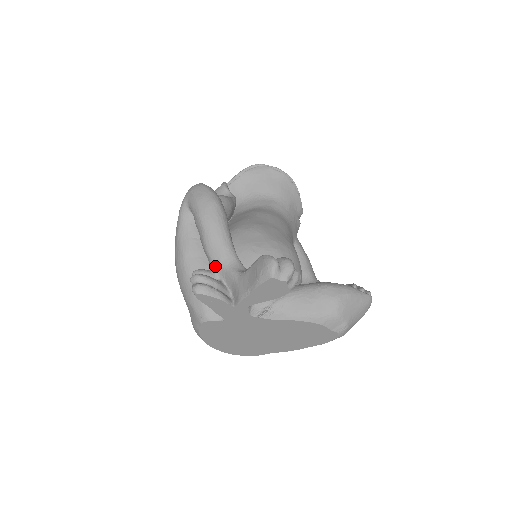
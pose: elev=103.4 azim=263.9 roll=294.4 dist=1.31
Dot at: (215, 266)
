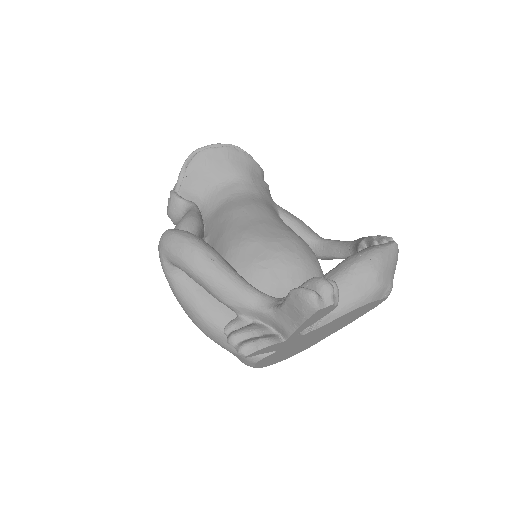
Dot at: (240, 312)
